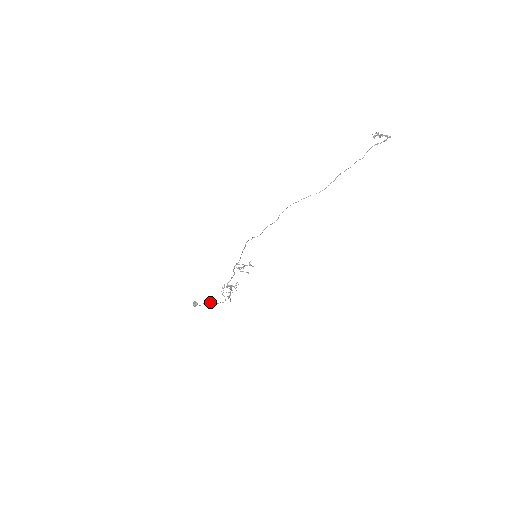
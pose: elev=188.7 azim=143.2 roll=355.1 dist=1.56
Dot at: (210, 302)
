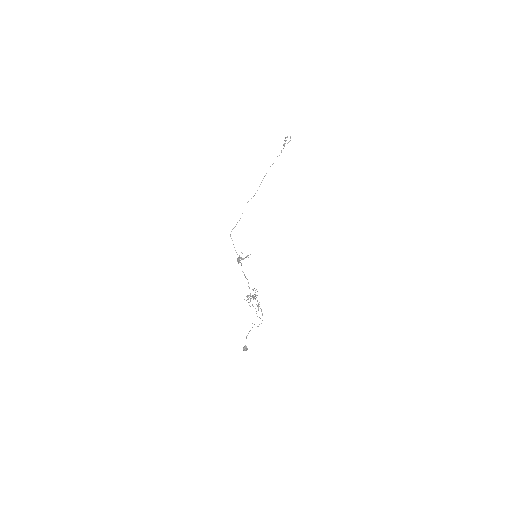
Dot at: (250, 330)
